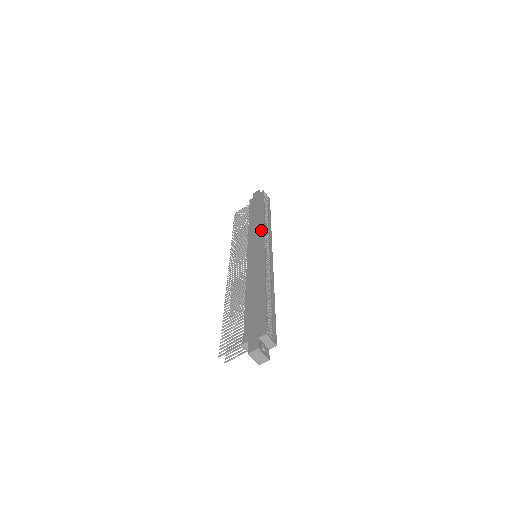
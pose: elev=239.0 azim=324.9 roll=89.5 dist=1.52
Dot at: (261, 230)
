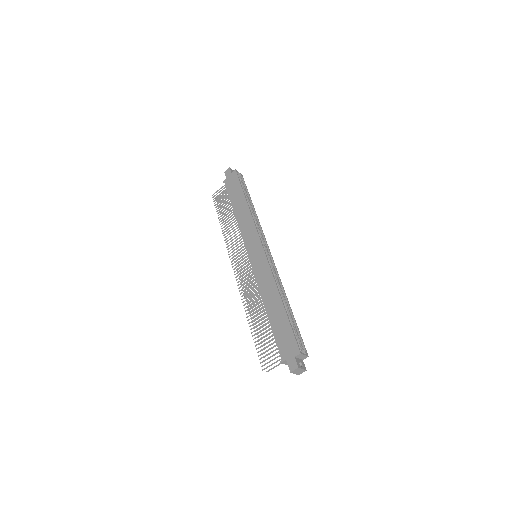
Dot at: (253, 228)
